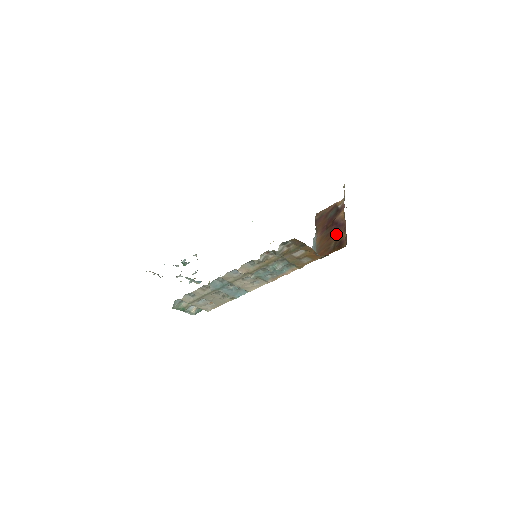
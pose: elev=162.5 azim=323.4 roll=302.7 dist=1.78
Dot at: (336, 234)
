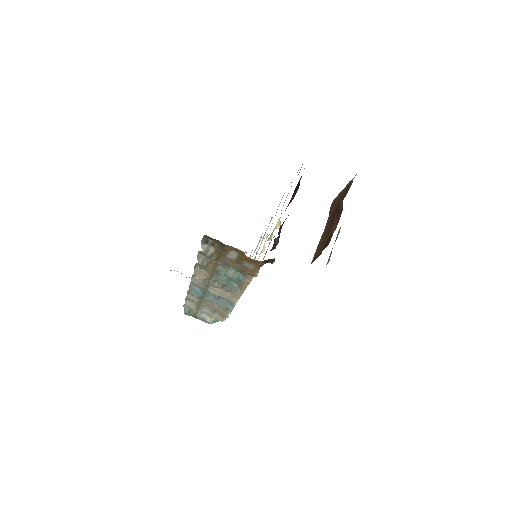
Dot at: (333, 225)
